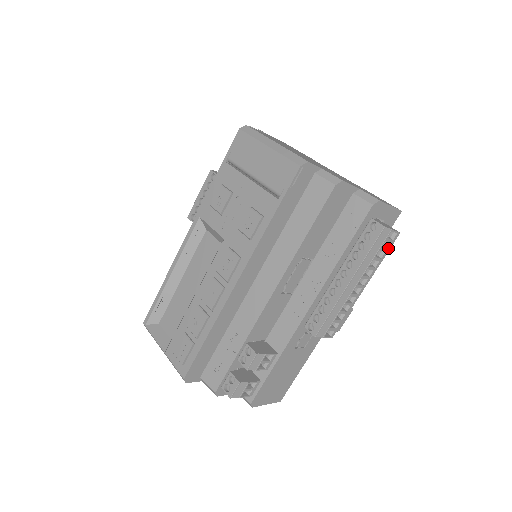
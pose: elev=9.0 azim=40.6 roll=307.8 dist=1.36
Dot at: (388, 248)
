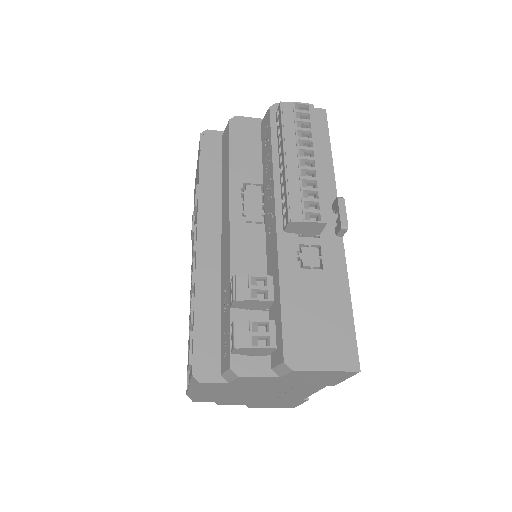
Dot at: (311, 119)
